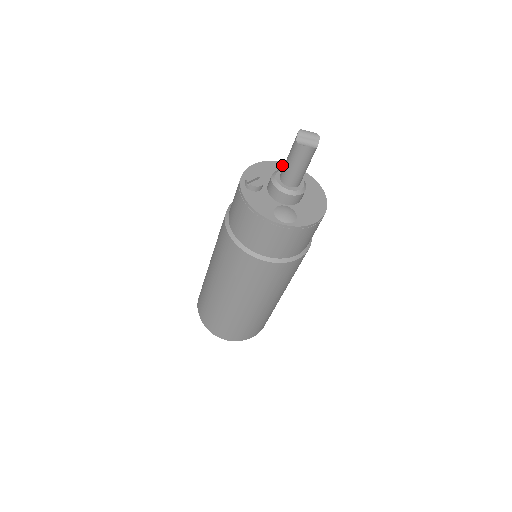
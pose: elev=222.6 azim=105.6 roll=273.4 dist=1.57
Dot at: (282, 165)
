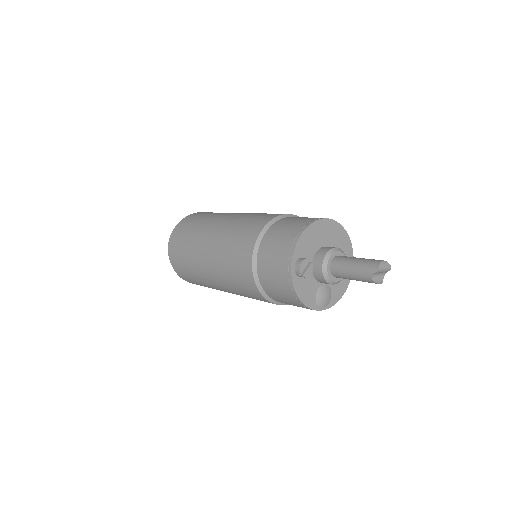
Dot at: (324, 223)
